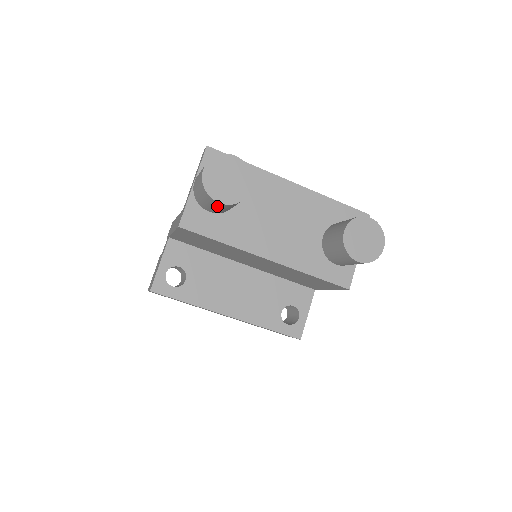
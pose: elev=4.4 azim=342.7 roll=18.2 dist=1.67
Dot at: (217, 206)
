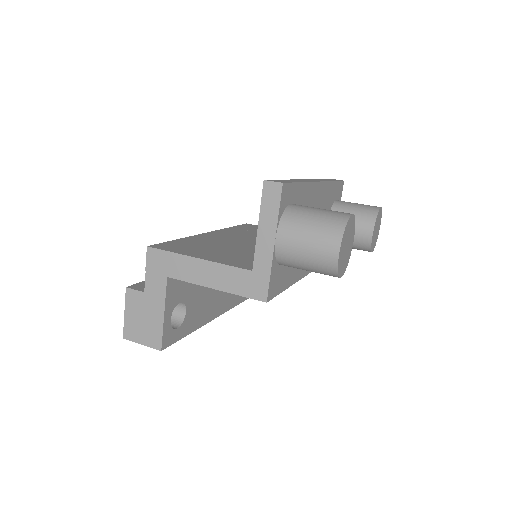
Dot at: occluded
